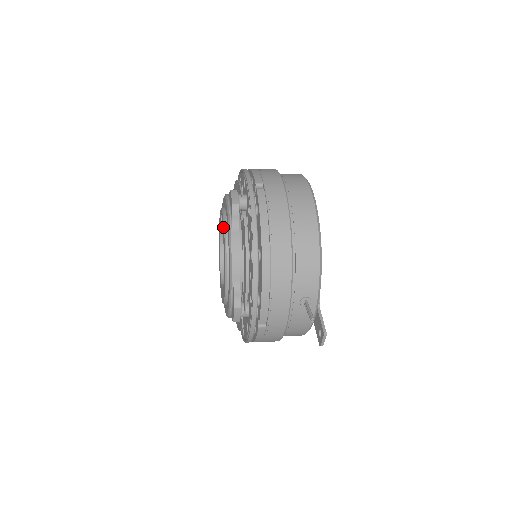
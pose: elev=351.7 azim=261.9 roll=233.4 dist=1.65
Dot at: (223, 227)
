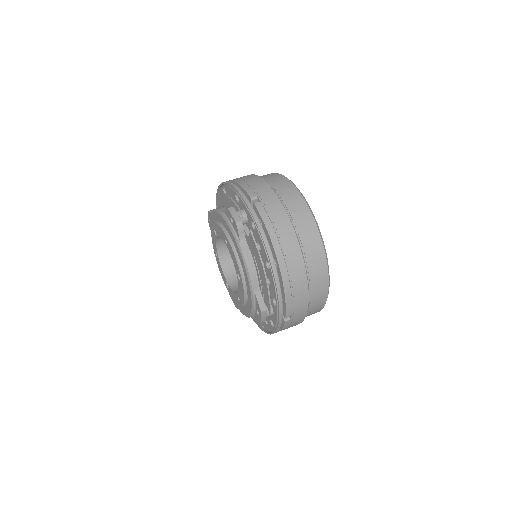
Dot at: (242, 299)
